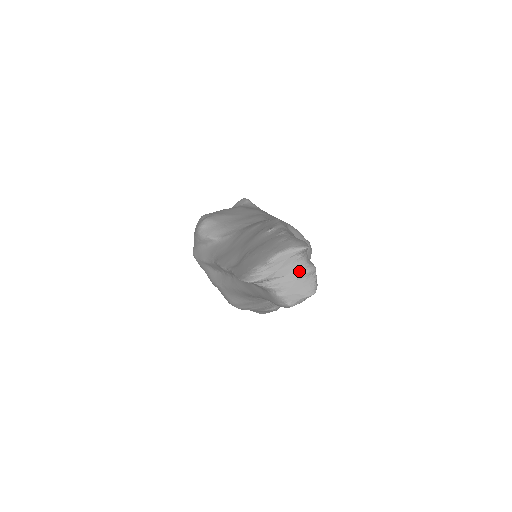
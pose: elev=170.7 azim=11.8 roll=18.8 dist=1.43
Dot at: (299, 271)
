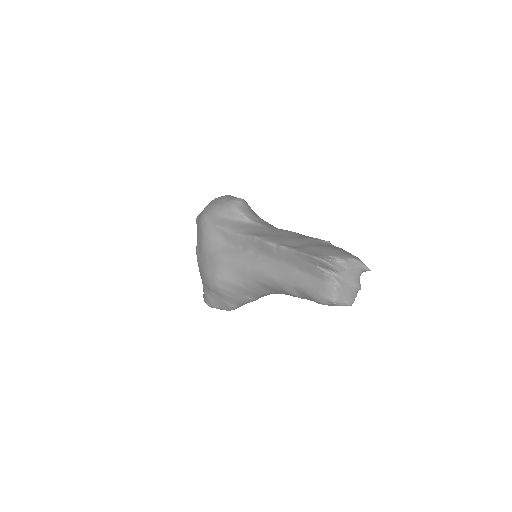
Dot at: (355, 282)
